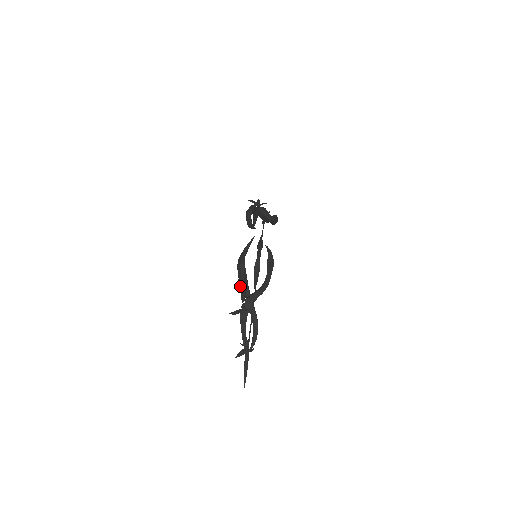
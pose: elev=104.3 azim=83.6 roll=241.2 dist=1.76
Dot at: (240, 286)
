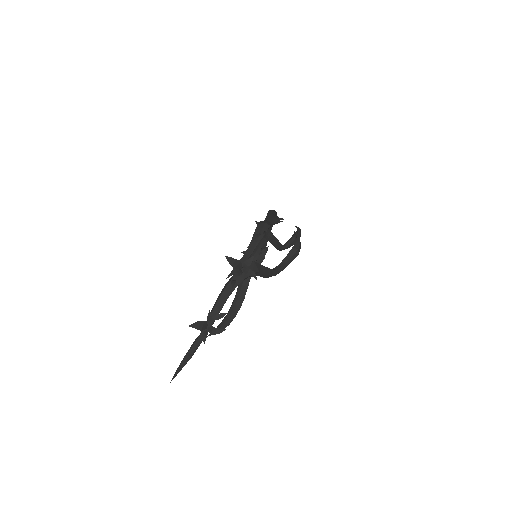
Dot at: (248, 247)
